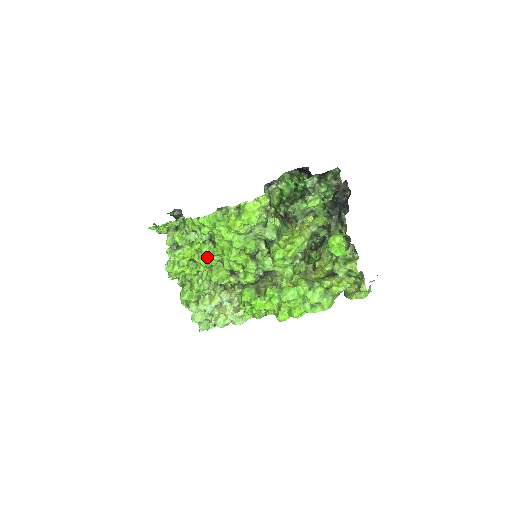
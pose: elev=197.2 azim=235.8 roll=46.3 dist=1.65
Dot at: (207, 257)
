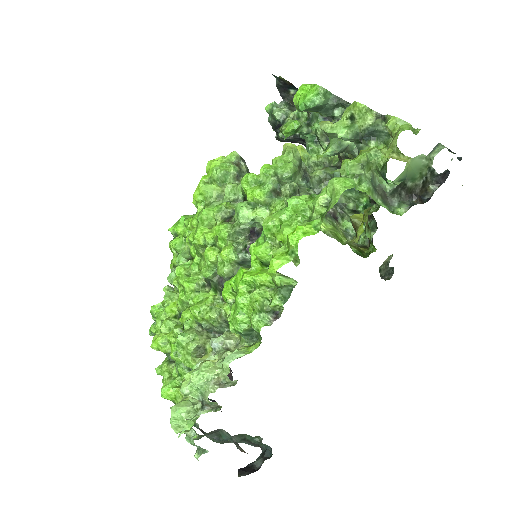
Dot at: (182, 277)
